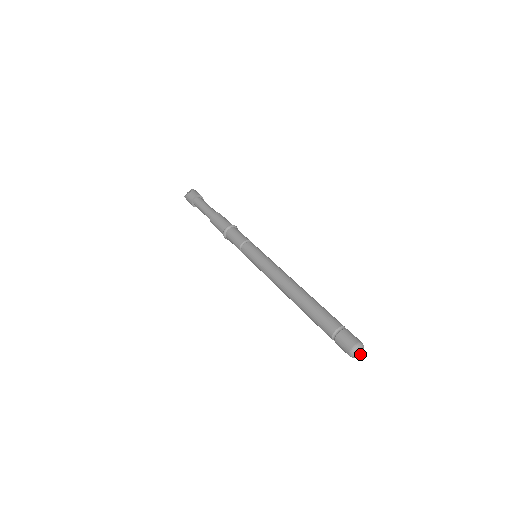
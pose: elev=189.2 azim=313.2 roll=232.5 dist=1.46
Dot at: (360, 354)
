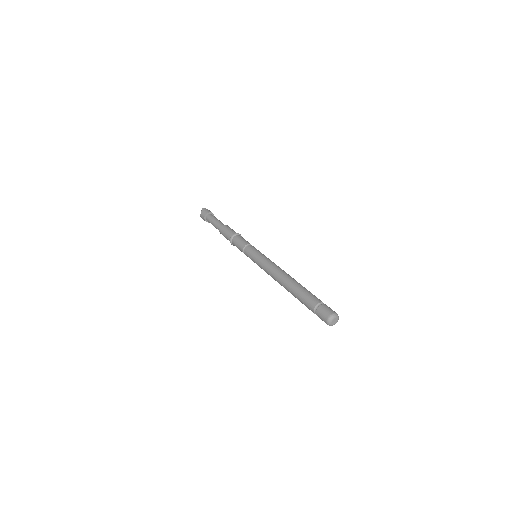
Dot at: (337, 321)
